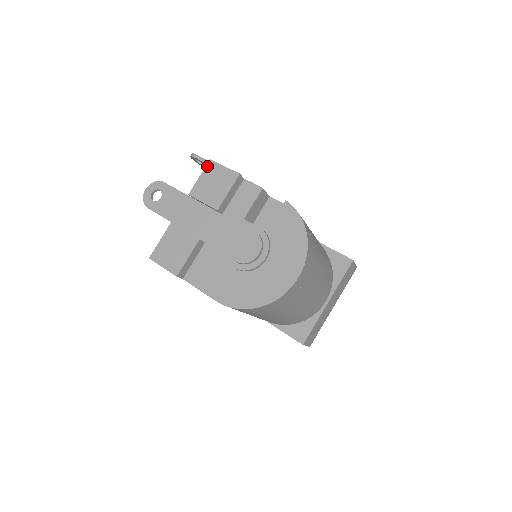
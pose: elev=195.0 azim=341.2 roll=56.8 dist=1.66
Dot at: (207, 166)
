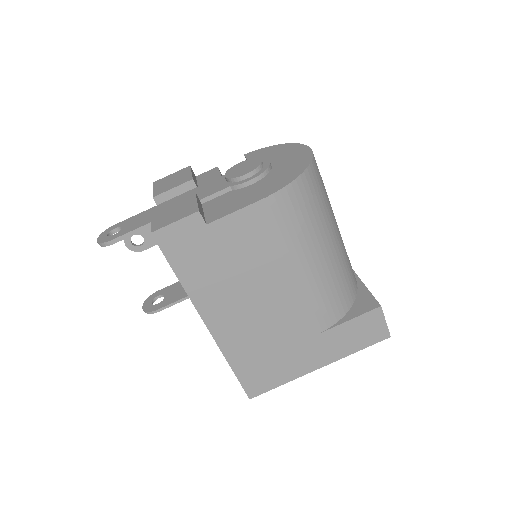
Dot at: (154, 184)
